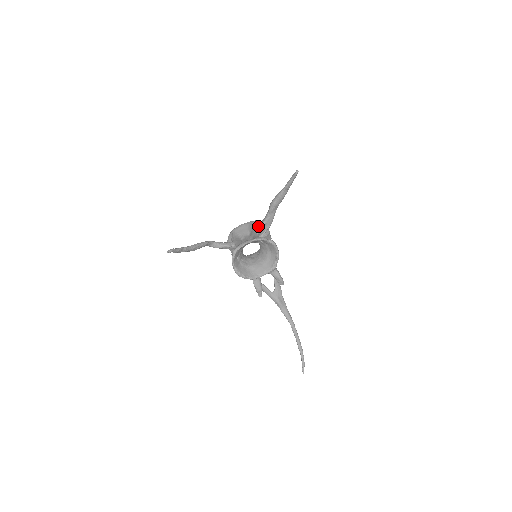
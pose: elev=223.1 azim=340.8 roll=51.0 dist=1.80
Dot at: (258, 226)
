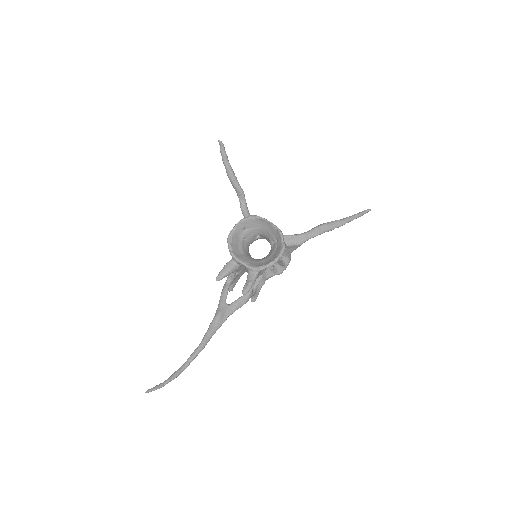
Dot at: occluded
